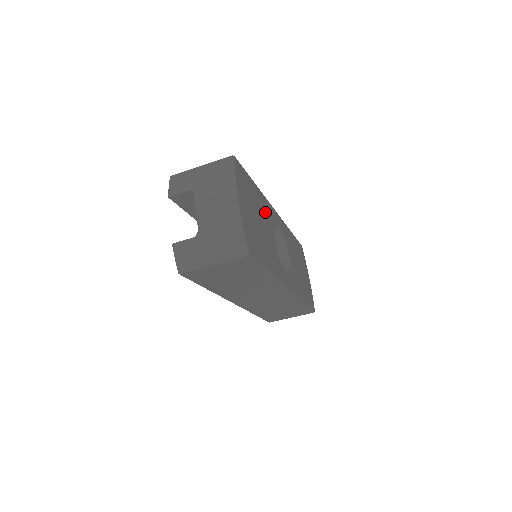
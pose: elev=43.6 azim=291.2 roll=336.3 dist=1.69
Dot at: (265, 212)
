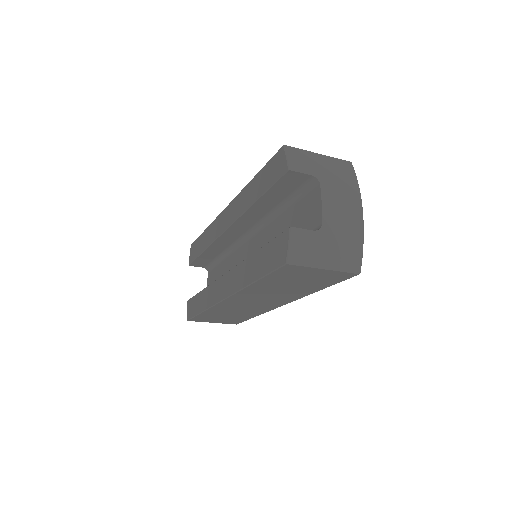
Dot at: occluded
